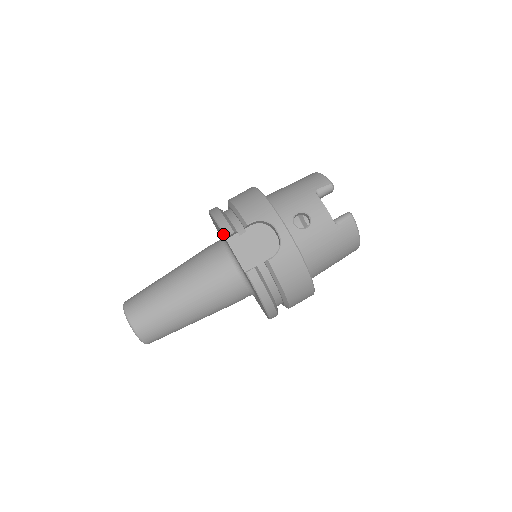
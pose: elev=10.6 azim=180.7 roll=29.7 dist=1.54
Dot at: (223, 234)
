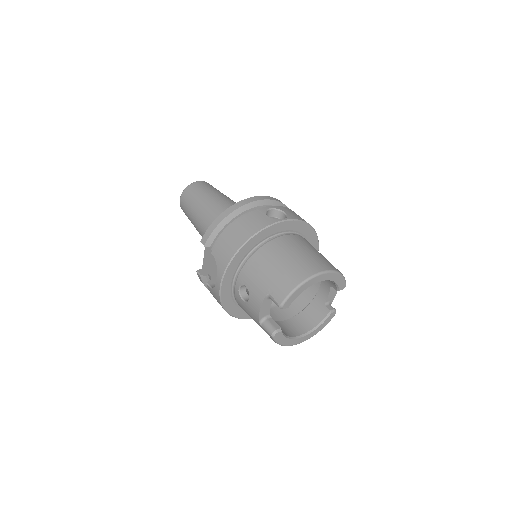
Dot at: (202, 238)
